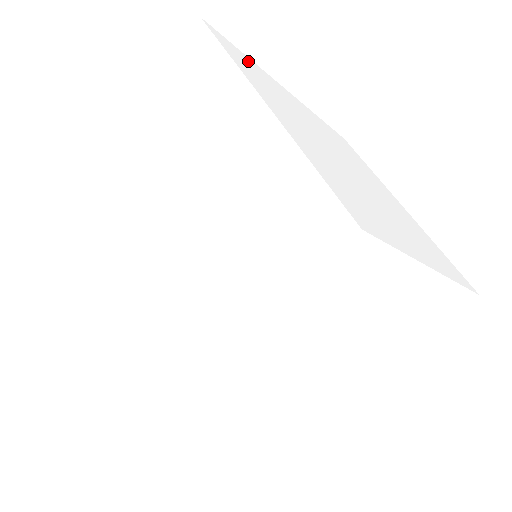
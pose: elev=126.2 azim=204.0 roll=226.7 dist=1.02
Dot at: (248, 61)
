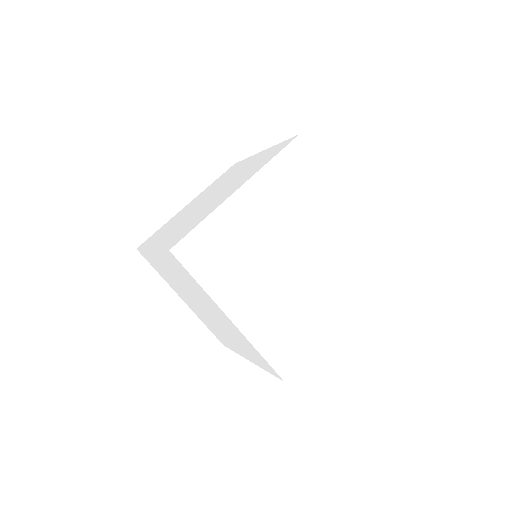
Dot at: occluded
